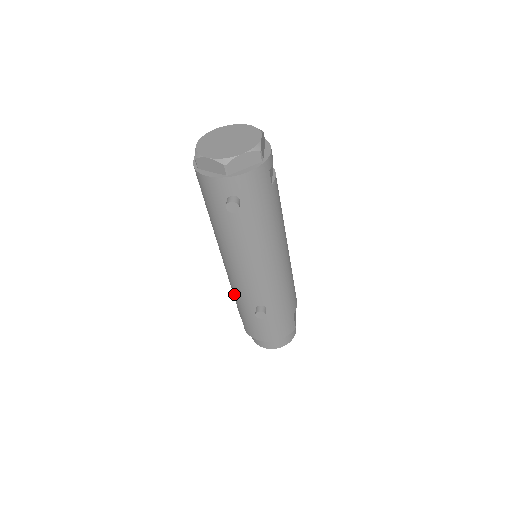
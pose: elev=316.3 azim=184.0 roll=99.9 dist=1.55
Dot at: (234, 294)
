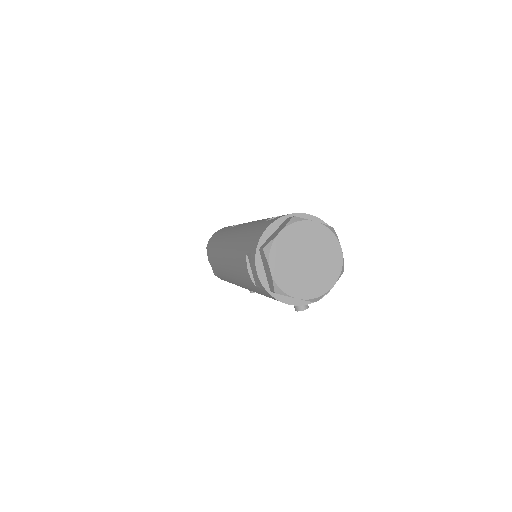
Dot at: (226, 279)
